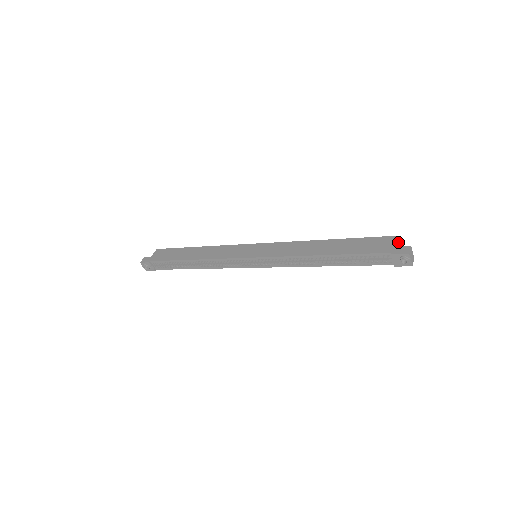
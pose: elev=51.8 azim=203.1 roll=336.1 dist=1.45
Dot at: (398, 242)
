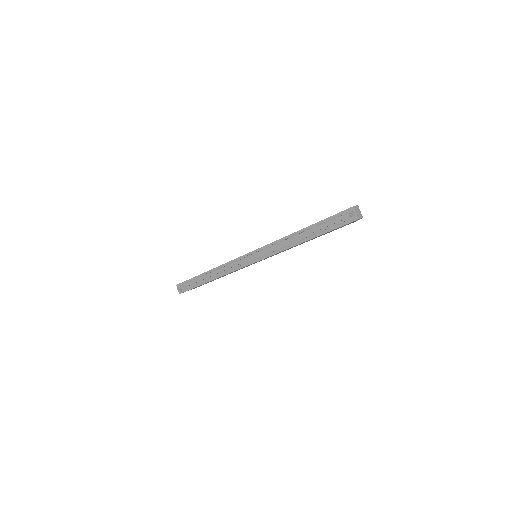
Dot at: occluded
